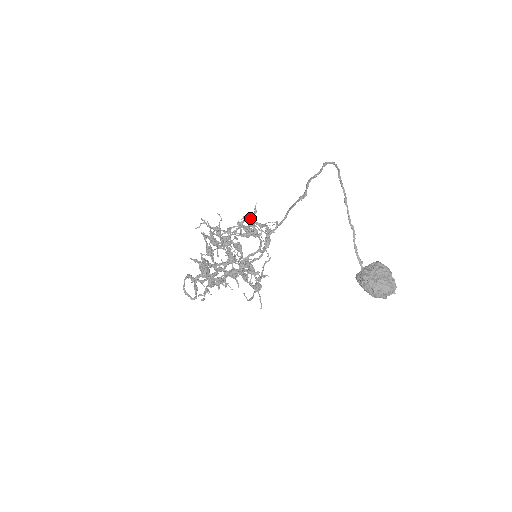
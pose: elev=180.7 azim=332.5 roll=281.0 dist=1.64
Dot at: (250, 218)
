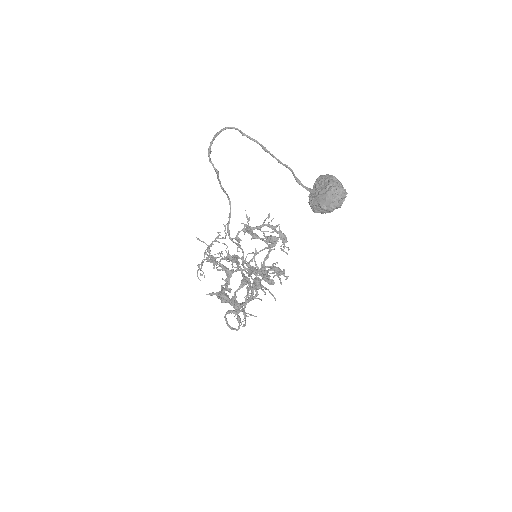
Dot at: (246, 228)
